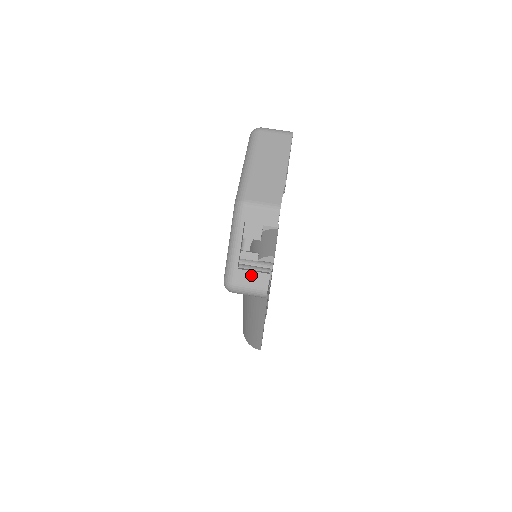
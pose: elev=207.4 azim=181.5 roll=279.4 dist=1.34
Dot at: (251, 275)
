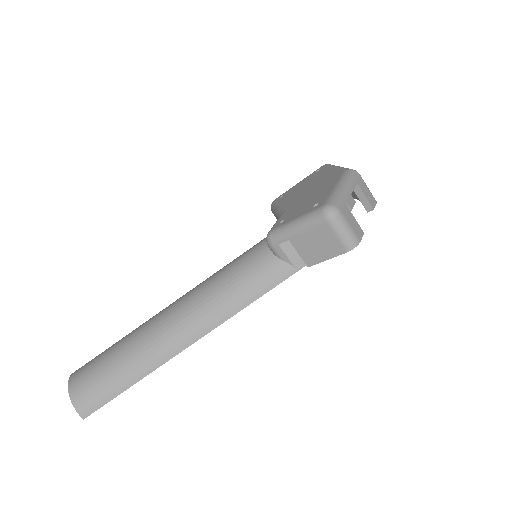
Dot at: (353, 219)
